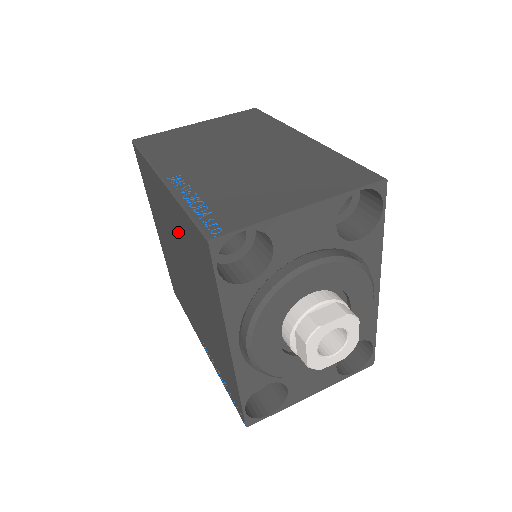
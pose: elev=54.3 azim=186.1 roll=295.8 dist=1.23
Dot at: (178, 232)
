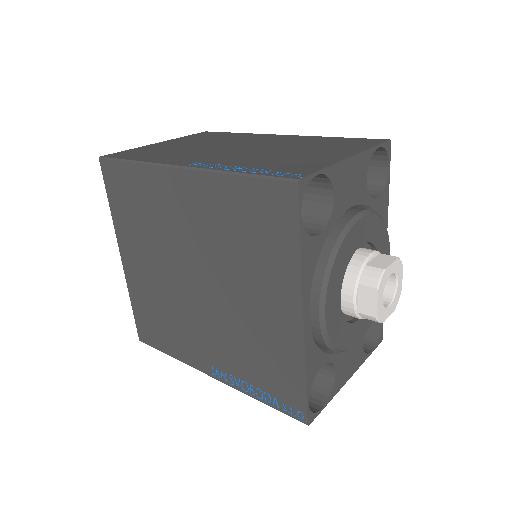
Dot at: (203, 222)
